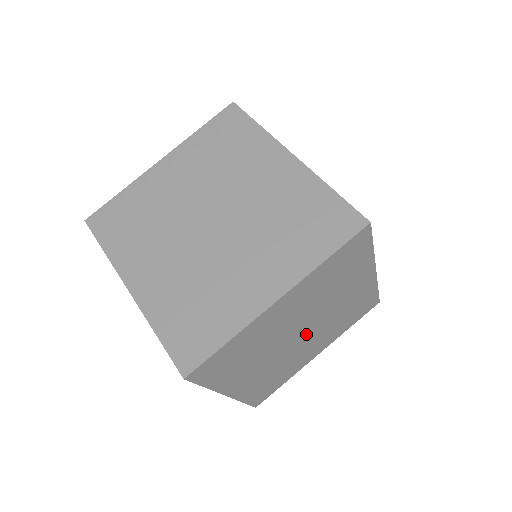
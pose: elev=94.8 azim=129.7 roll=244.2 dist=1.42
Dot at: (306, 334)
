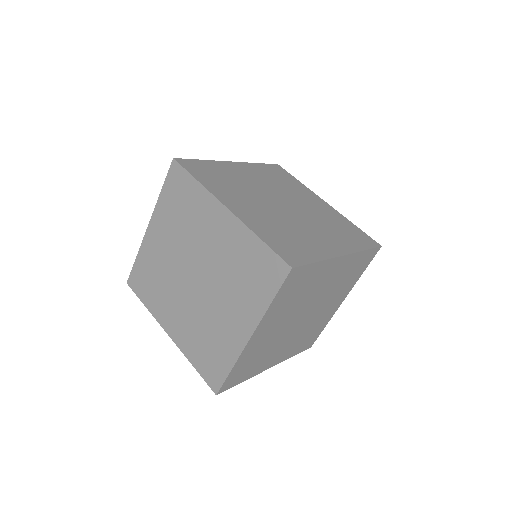
Dot at: (310, 313)
